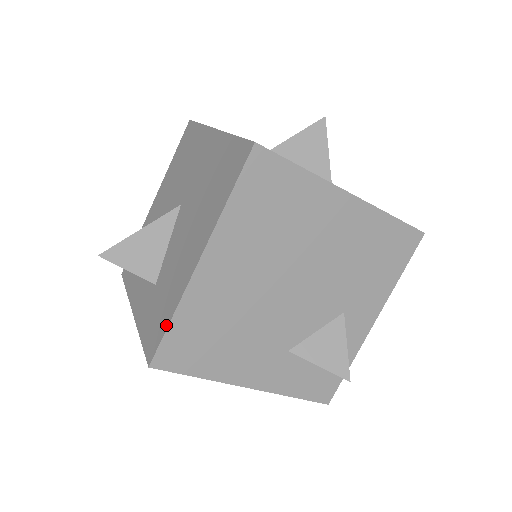
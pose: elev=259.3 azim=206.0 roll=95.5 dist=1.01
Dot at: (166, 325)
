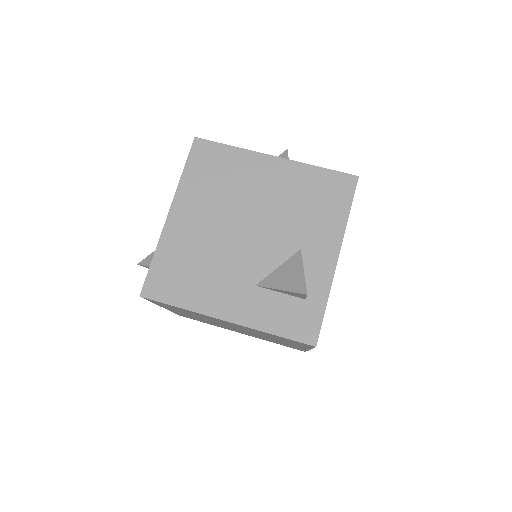
Dot at: (151, 264)
